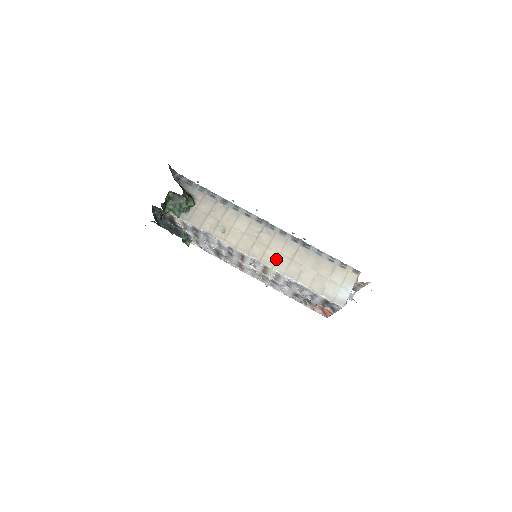
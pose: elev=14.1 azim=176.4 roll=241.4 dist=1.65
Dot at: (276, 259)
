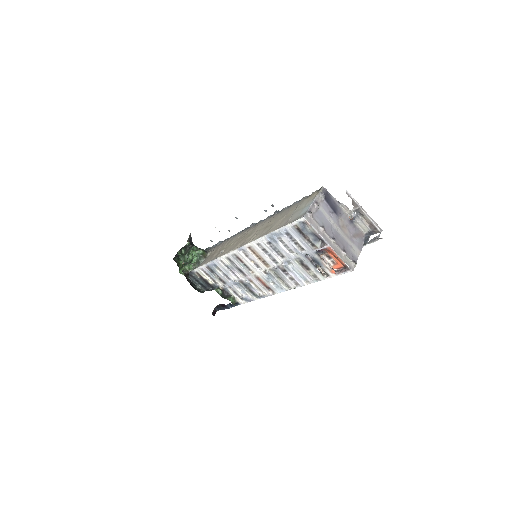
Dot at: (254, 236)
